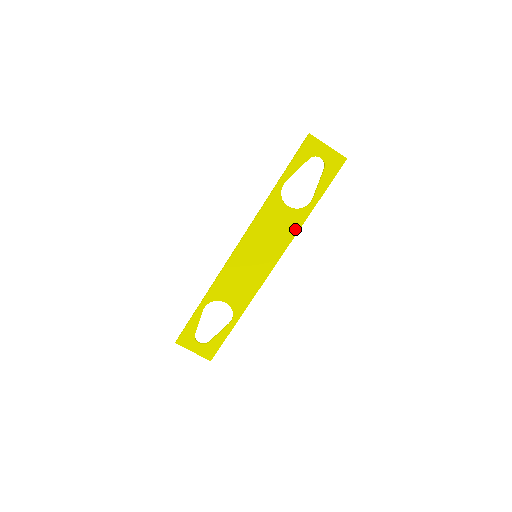
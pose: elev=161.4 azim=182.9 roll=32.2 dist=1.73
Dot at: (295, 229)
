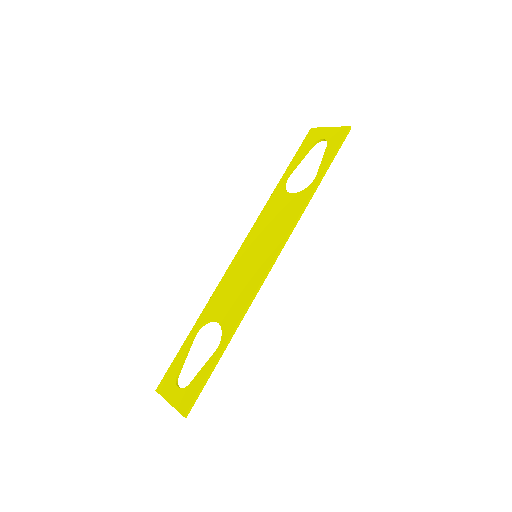
Dot at: (298, 211)
